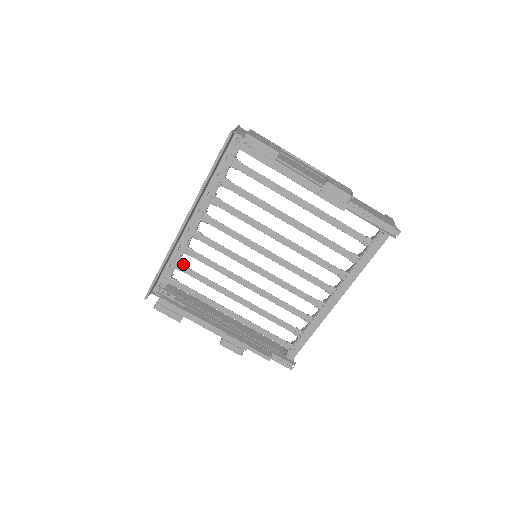
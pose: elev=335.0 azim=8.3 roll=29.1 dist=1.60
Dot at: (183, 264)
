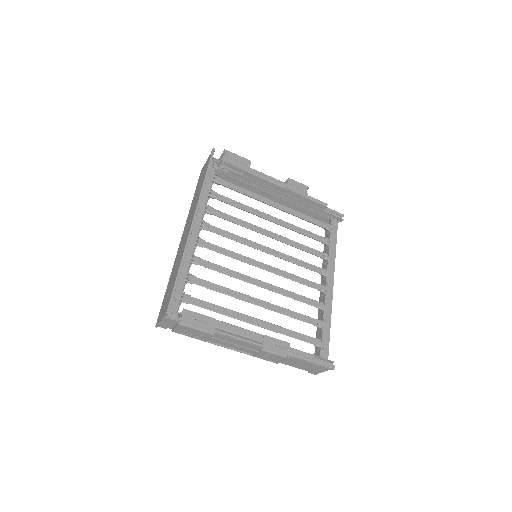
Dot at: occluded
